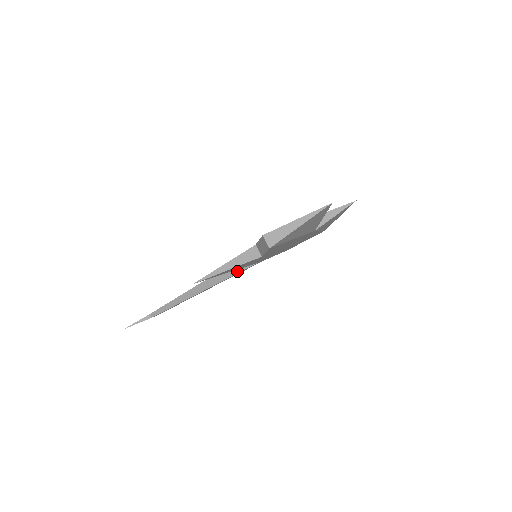
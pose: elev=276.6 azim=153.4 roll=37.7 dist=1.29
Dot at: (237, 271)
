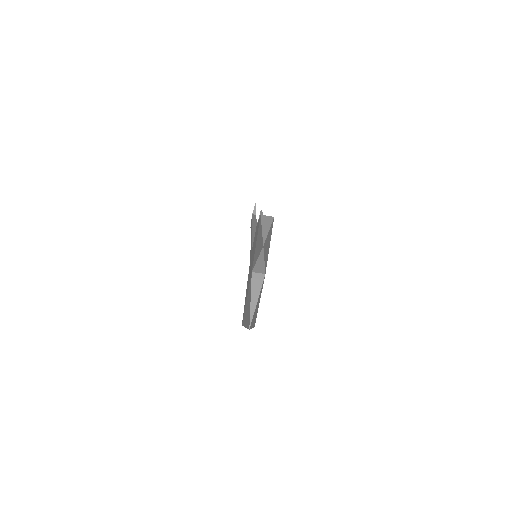
Dot at: occluded
